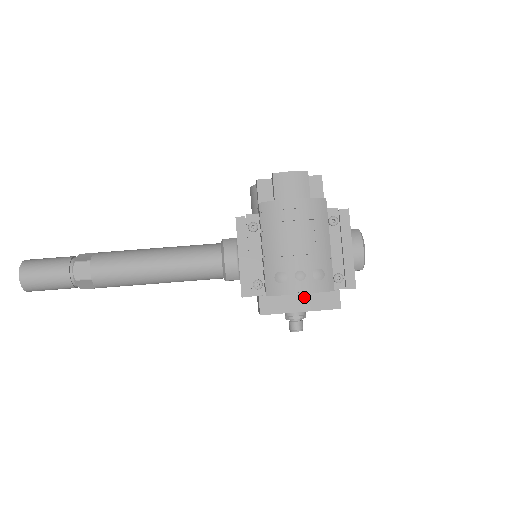
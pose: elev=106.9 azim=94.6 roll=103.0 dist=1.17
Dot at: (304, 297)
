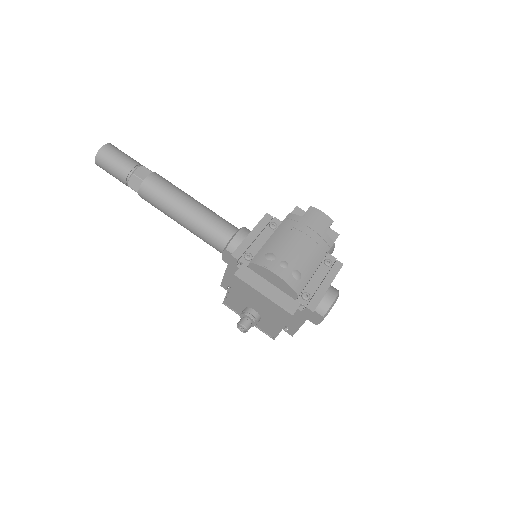
Dot at: (273, 288)
